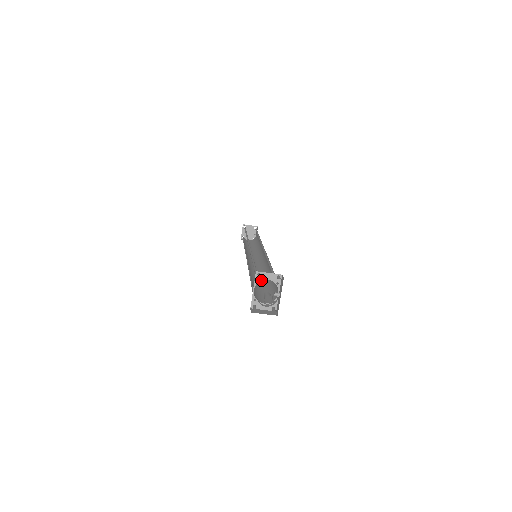
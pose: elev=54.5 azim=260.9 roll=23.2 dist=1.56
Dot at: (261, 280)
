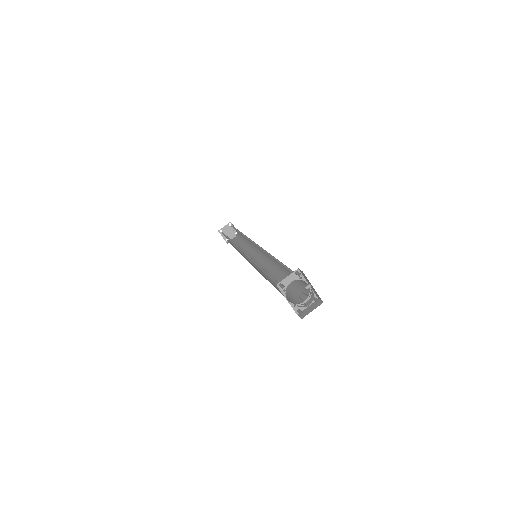
Dot at: (286, 287)
